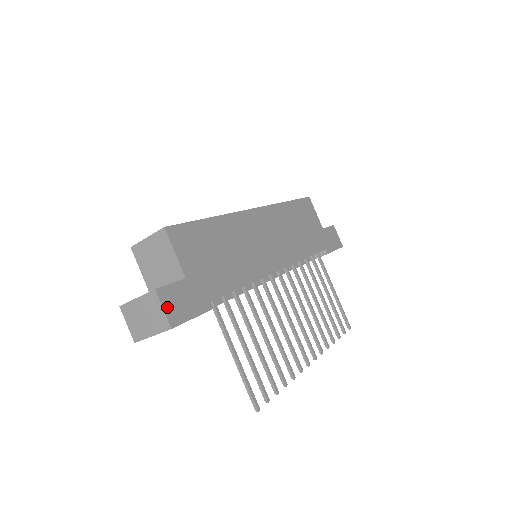
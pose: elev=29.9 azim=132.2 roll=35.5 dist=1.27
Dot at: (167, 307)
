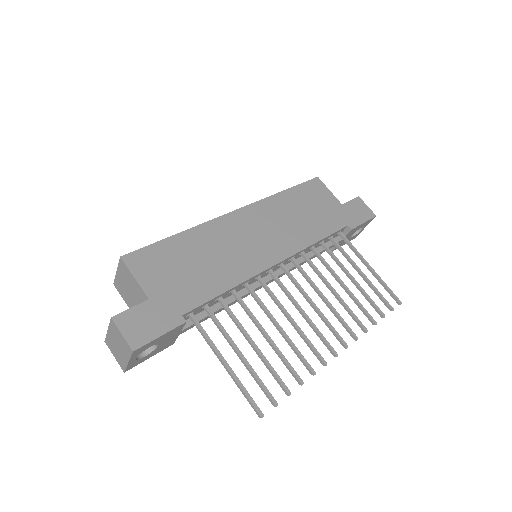
Dot at: (126, 332)
